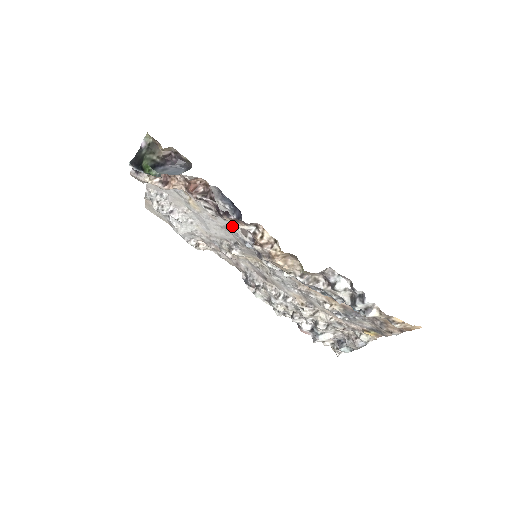
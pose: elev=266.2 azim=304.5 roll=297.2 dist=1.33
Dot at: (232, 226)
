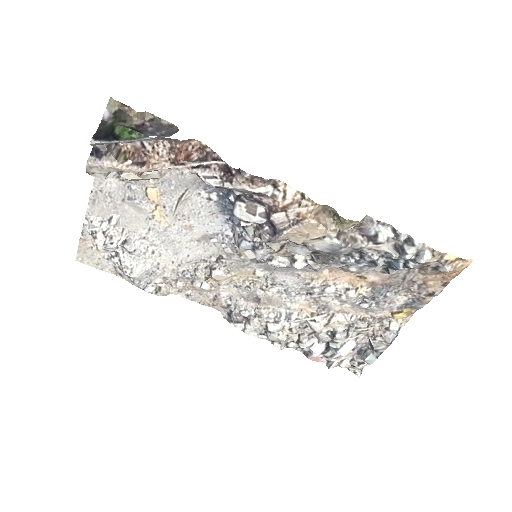
Dot at: (215, 231)
